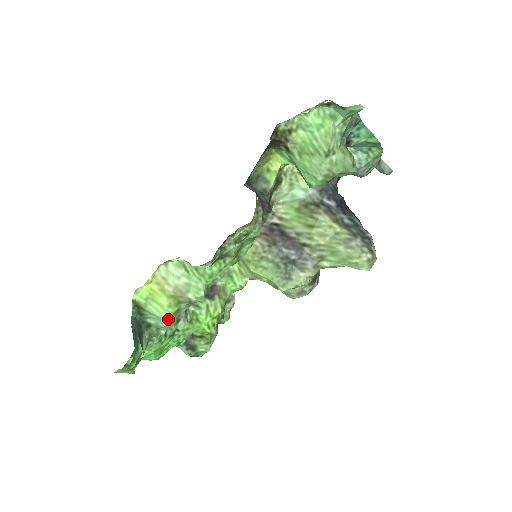
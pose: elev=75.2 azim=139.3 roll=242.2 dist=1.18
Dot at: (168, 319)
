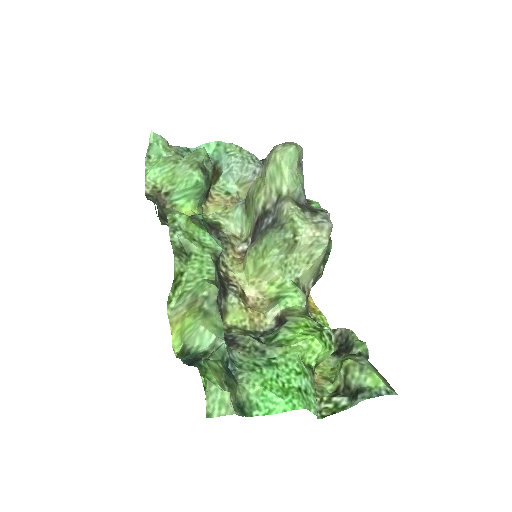
Dot at: (204, 325)
